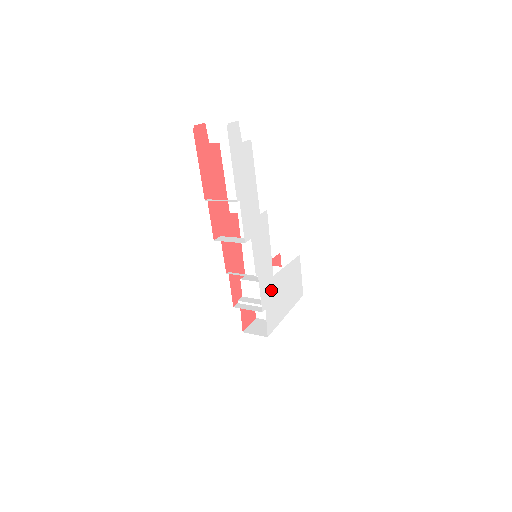
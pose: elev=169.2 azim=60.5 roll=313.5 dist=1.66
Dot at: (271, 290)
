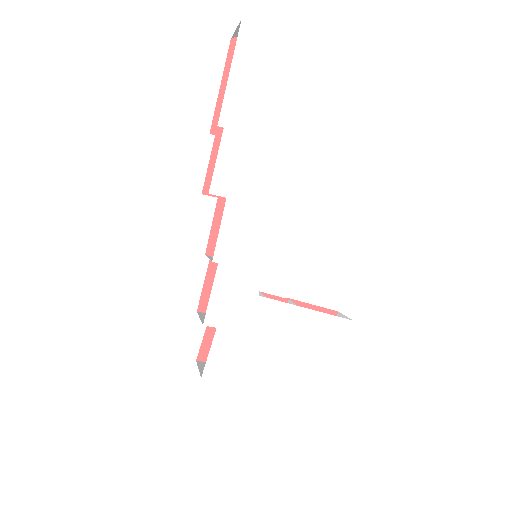
Dot at: (246, 313)
